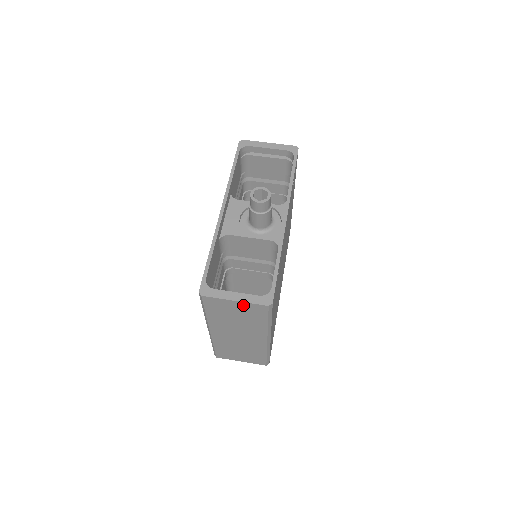
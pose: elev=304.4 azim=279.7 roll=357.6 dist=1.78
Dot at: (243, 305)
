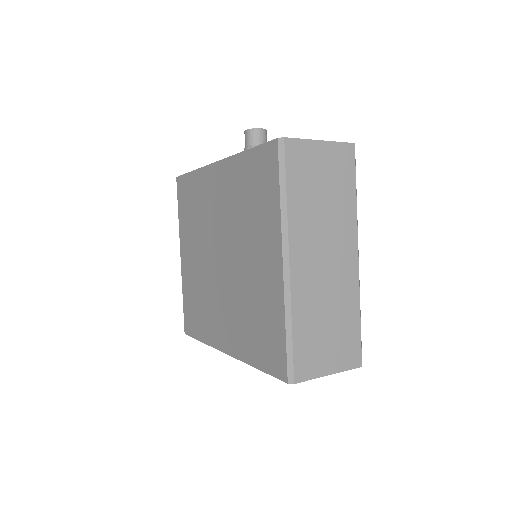
Dot at: (330, 151)
